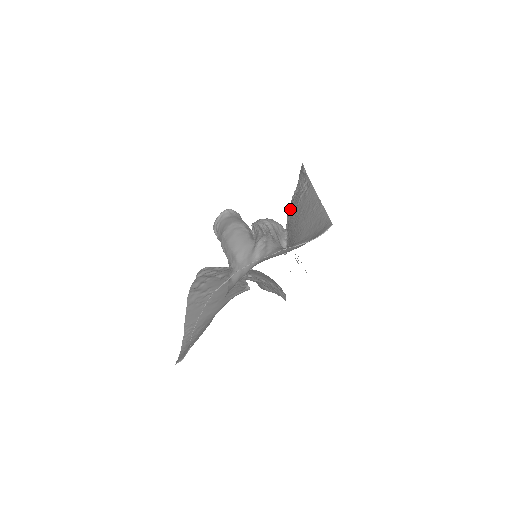
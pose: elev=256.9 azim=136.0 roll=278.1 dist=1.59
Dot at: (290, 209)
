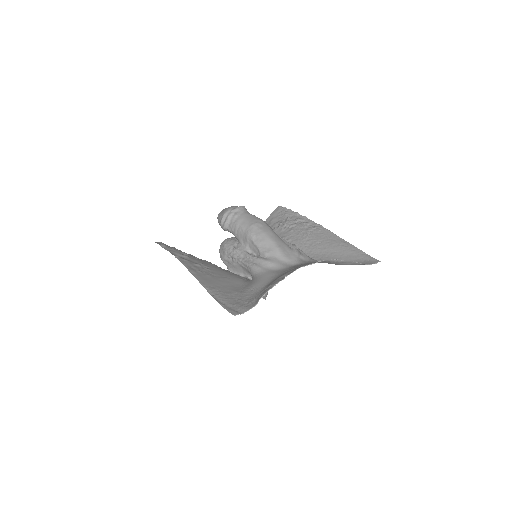
Dot at: (285, 234)
